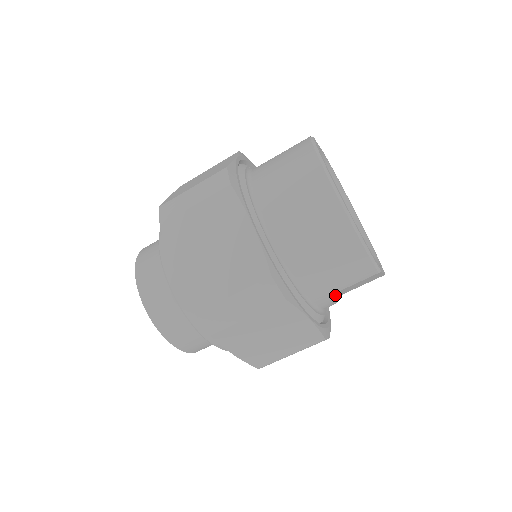
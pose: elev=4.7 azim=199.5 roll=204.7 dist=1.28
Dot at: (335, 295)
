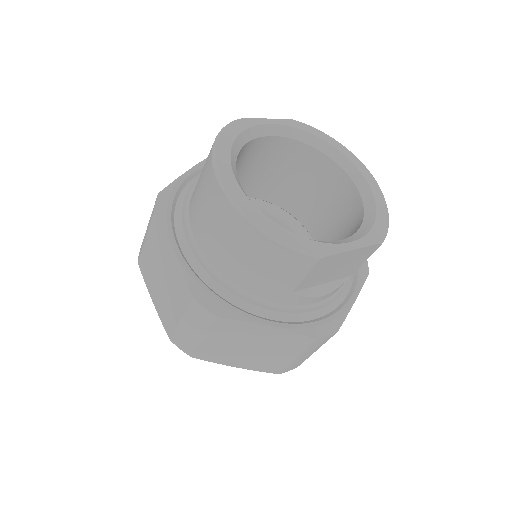
Dot at: (311, 288)
